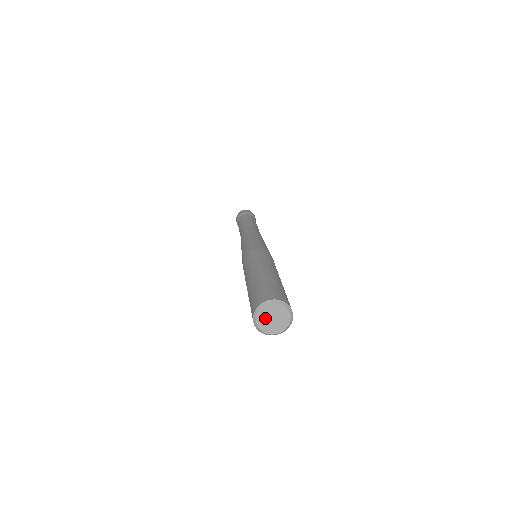
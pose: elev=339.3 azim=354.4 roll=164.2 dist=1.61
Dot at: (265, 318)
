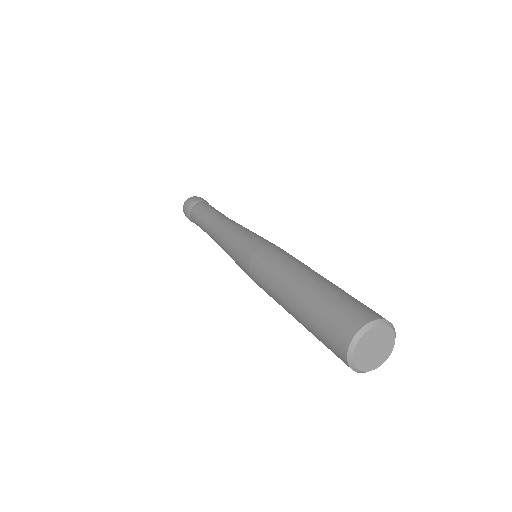
Dot at: (368, 343)
